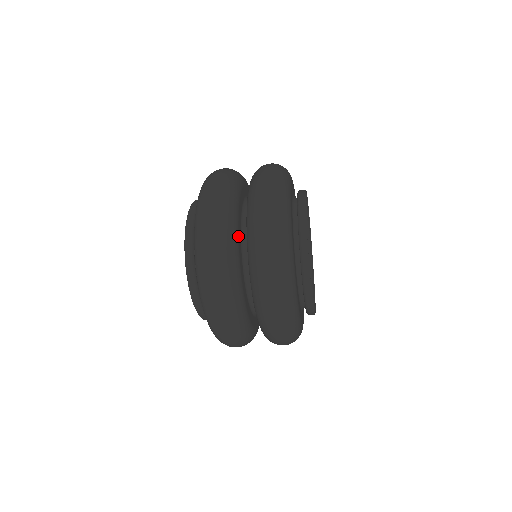
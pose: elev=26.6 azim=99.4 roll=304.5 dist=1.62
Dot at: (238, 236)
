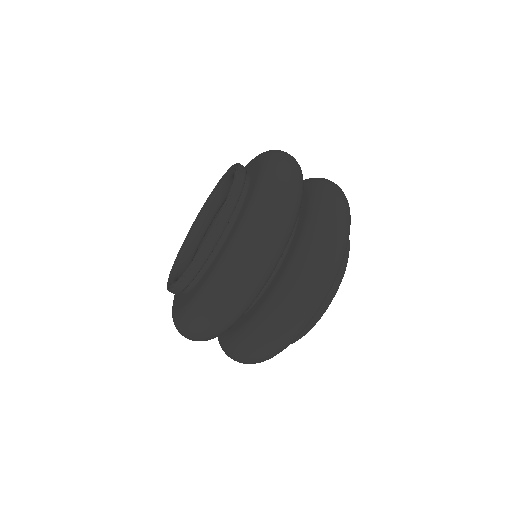
Dot at: occluded
